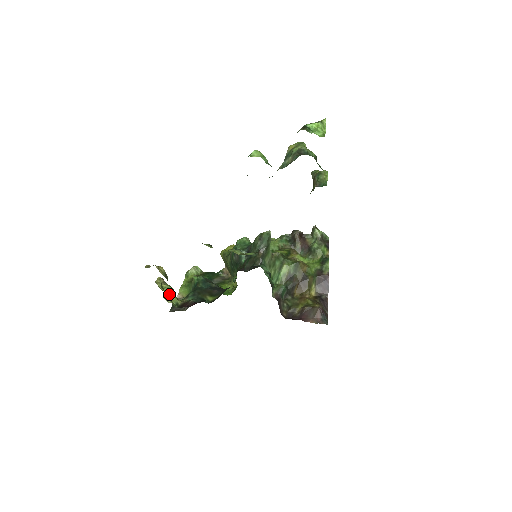
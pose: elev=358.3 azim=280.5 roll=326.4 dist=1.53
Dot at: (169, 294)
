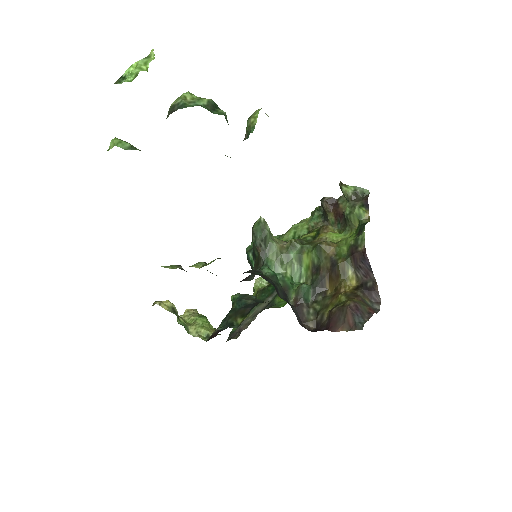
Dot at: (196, 327)
